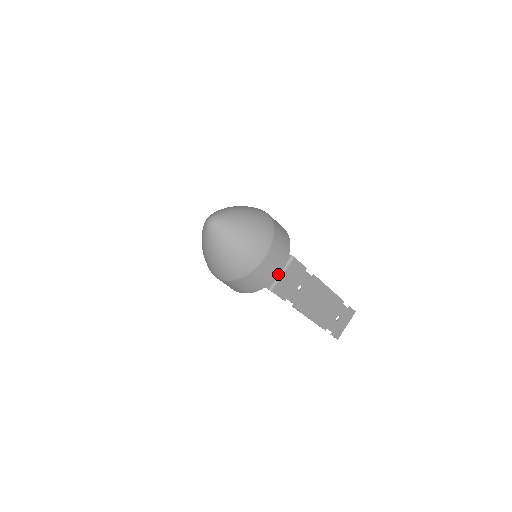
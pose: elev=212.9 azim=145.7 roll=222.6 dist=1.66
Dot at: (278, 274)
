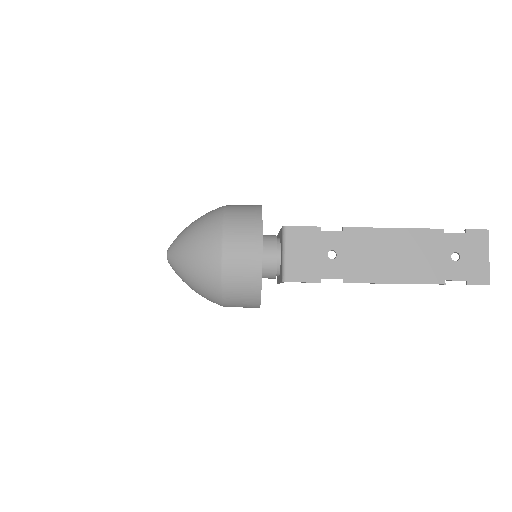
Dot at: (260, 258)
